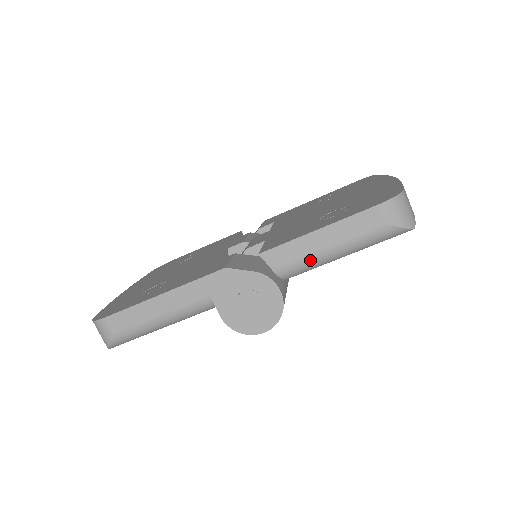
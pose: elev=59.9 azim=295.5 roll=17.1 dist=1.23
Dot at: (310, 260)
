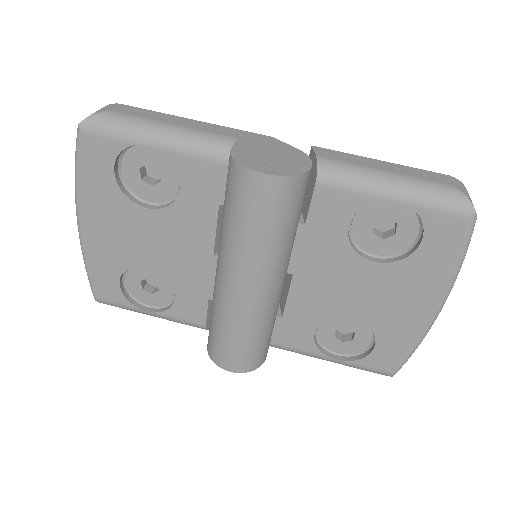
Dot at: (359, 168)
